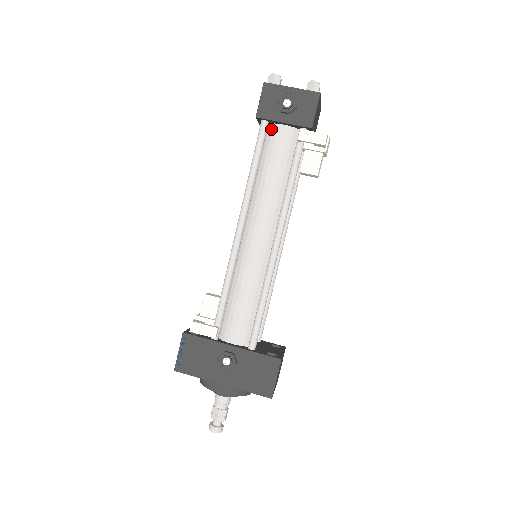
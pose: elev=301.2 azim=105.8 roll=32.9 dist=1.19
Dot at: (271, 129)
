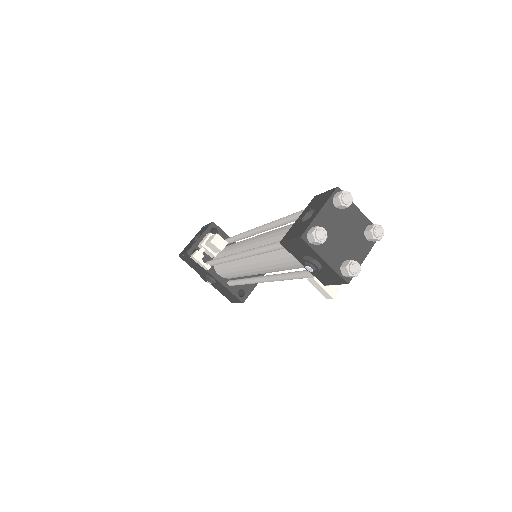
Dot at: occluded
